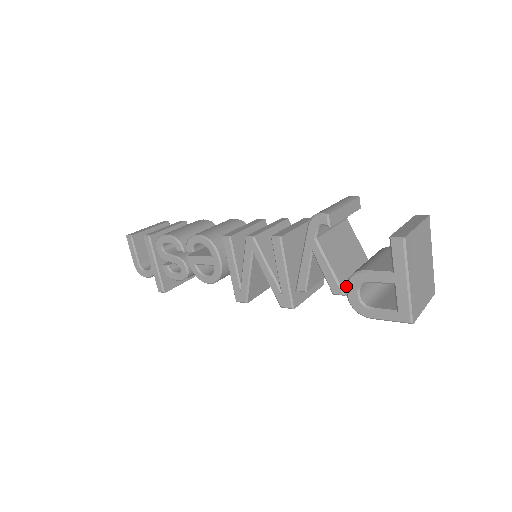
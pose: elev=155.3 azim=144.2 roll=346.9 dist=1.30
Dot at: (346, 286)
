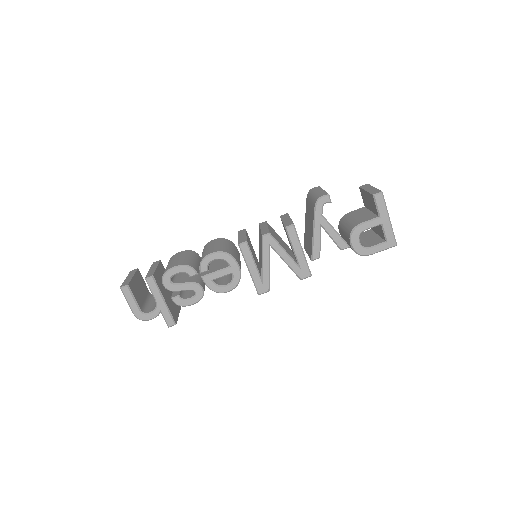
Dot at: (350, 240)
